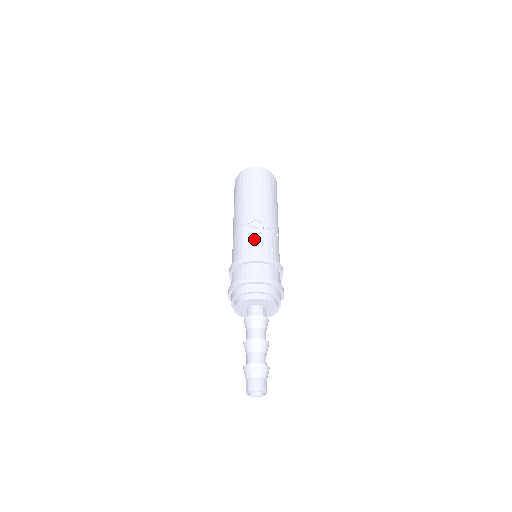
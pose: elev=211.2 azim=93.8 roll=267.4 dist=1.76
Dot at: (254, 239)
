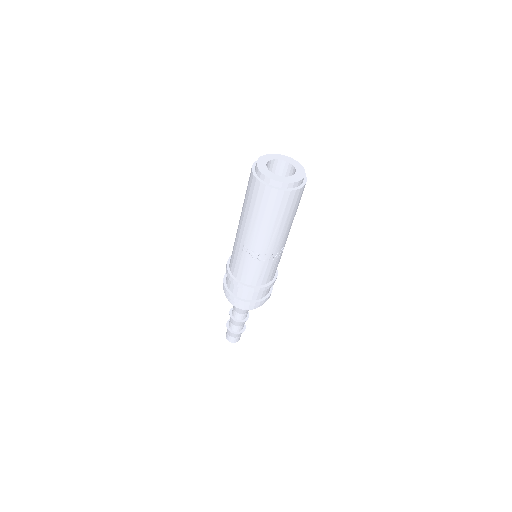
Dot at: (257, 271)
